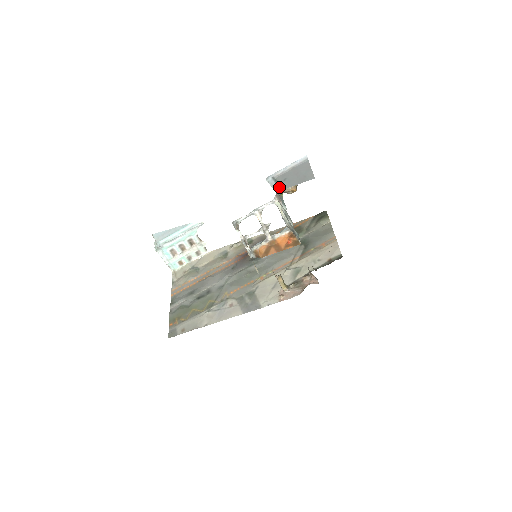
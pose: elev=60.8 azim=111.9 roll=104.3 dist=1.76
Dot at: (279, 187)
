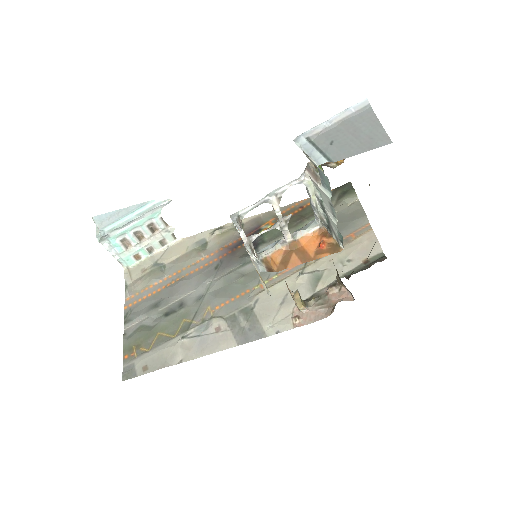
Dot at: (324, 157)
